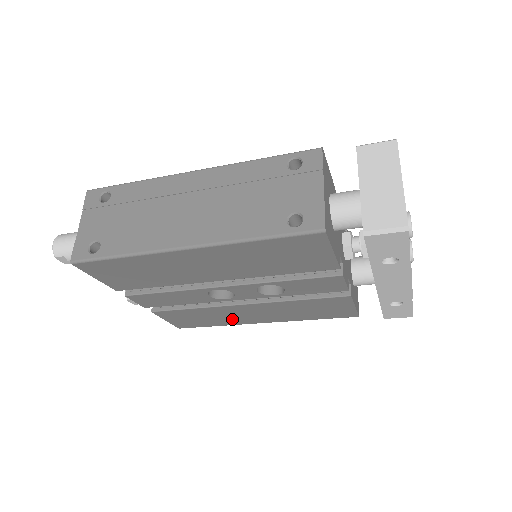
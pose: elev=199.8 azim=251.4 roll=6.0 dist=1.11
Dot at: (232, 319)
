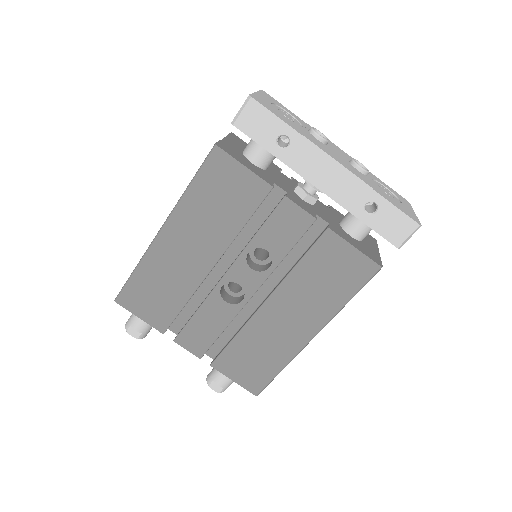
Dot at: (280, 344)
